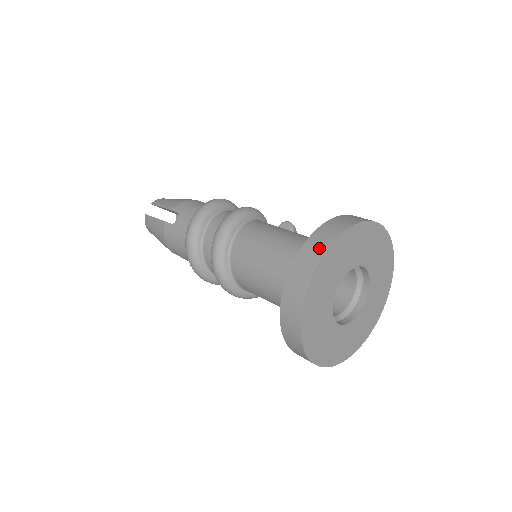
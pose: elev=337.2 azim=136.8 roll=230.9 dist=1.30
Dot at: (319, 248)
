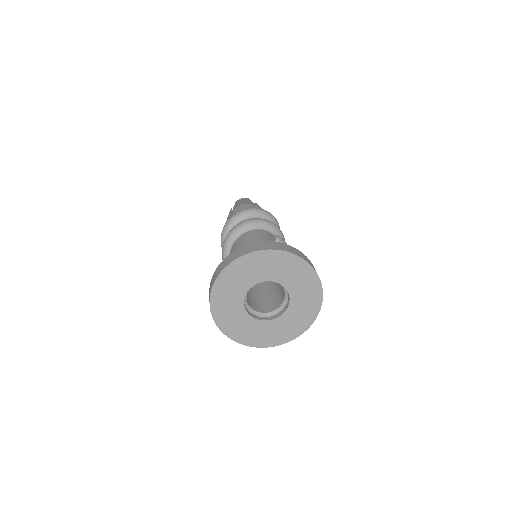
Dot at: (227, 262)
